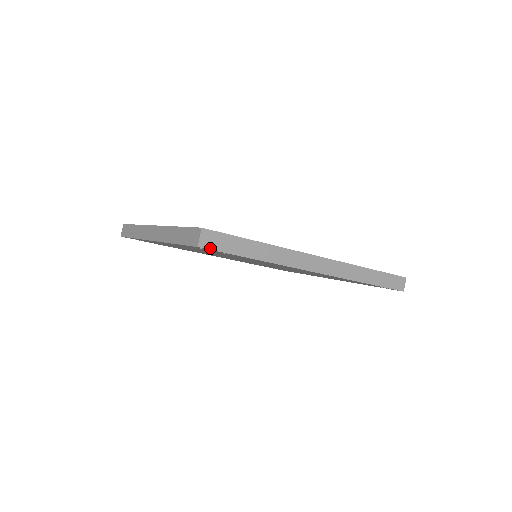
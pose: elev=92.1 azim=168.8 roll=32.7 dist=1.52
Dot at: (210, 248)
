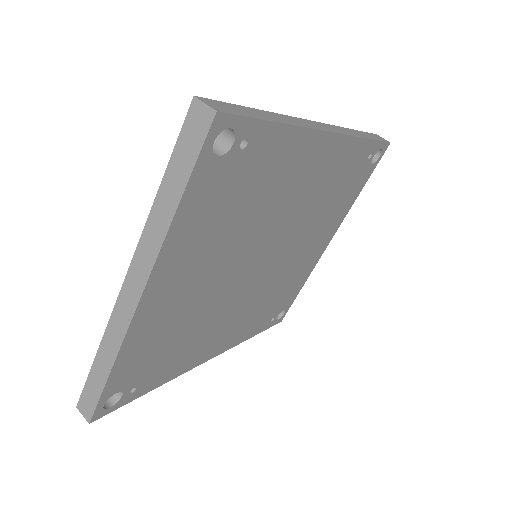
Dot at: (229, 113)
